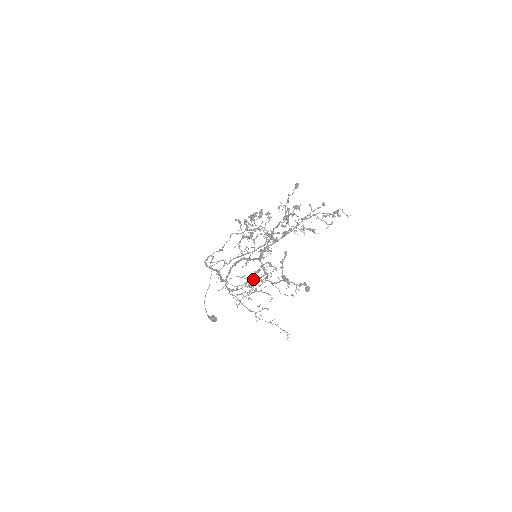
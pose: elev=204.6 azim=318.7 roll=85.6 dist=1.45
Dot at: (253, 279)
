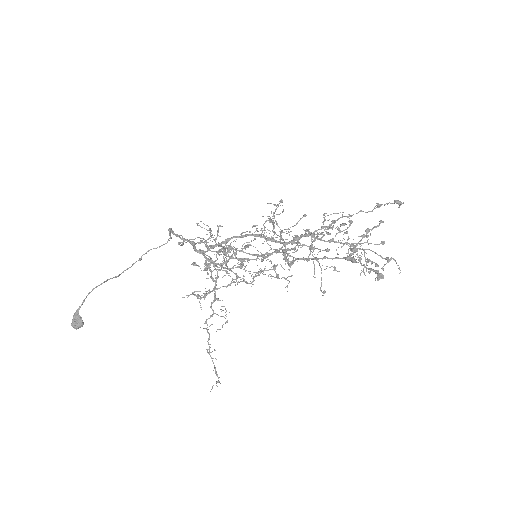
Dot at: (262, 260)
